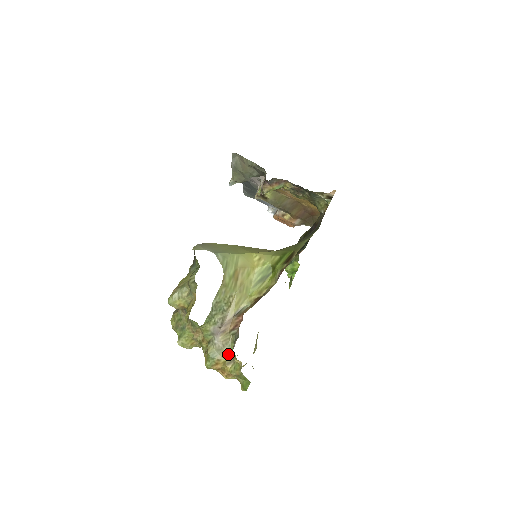
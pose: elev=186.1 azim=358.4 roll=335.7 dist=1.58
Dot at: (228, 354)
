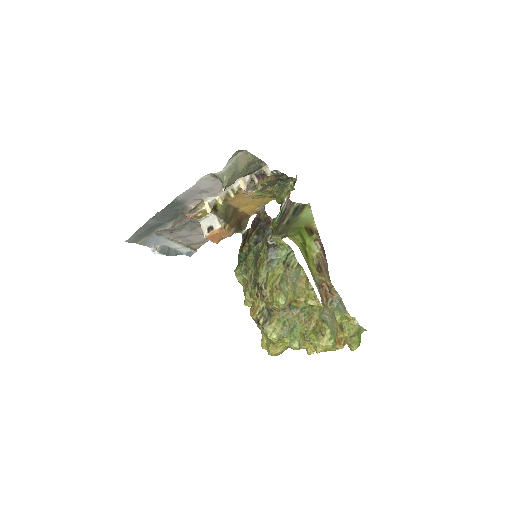
Dot at: (337, 323)
